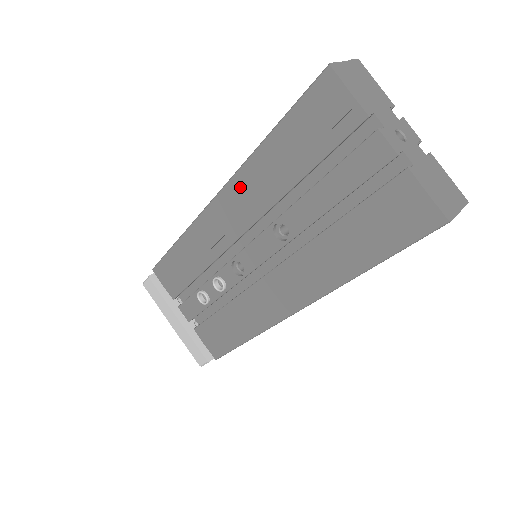
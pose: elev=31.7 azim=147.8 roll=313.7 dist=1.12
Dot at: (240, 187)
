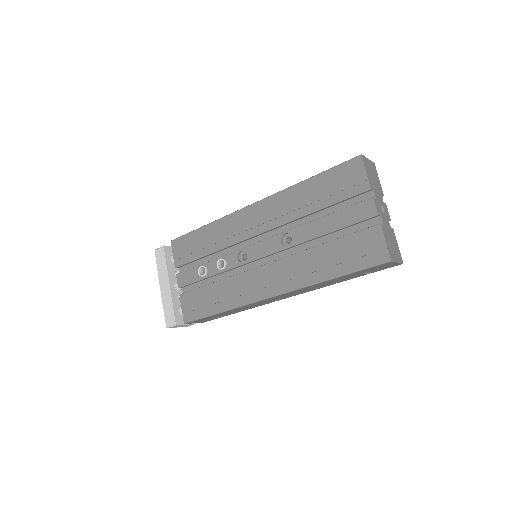
Dot at: (273, 203)
